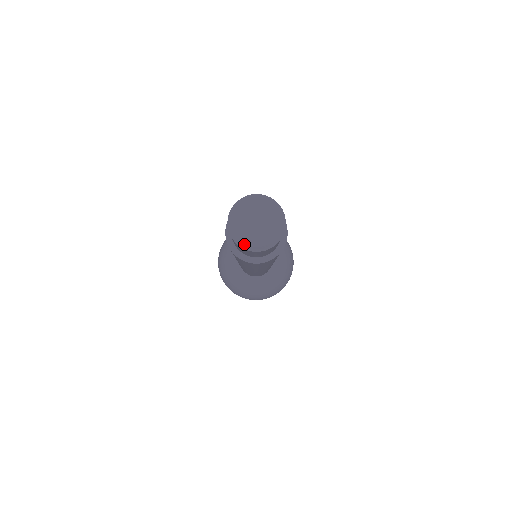
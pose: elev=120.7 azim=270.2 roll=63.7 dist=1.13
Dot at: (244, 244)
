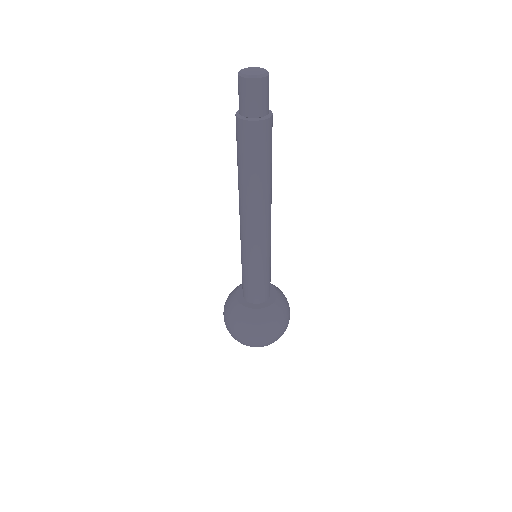
Dot at: (246, 75)
